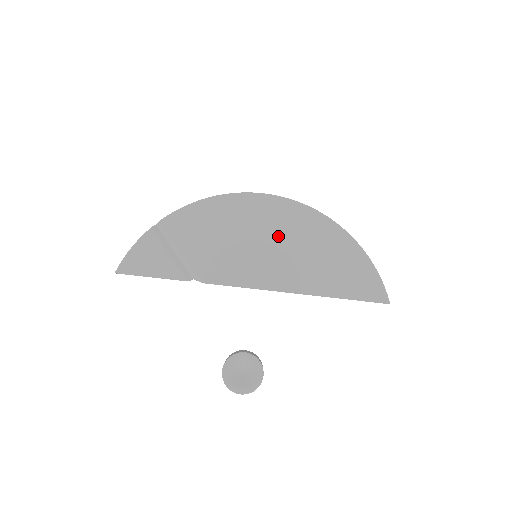
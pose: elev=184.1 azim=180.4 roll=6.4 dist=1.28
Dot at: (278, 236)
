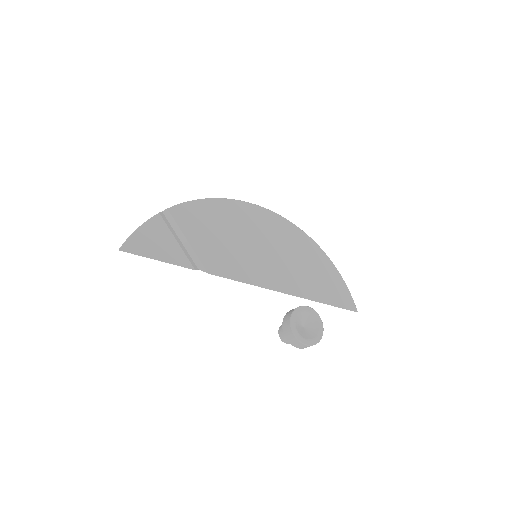
Dot at: (272, 243)
